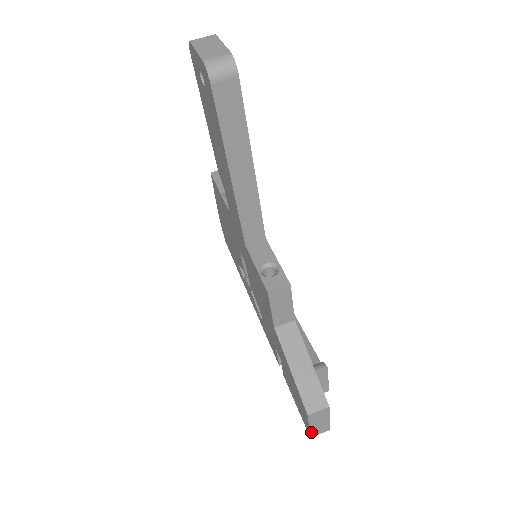
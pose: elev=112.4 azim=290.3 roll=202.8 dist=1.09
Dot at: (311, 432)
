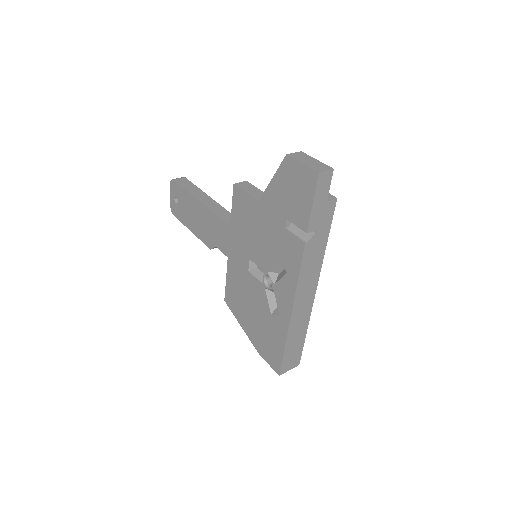
Dot at: (312, 168)
